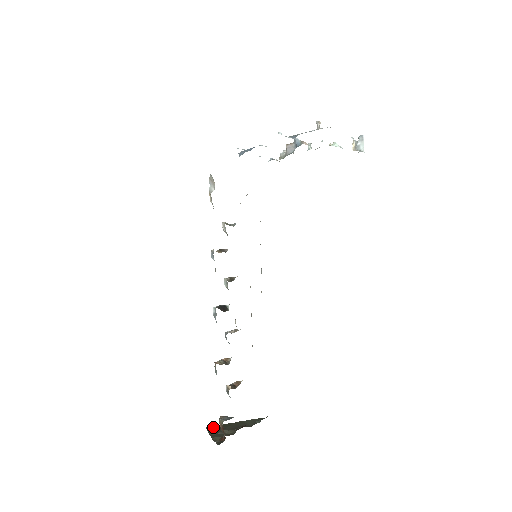
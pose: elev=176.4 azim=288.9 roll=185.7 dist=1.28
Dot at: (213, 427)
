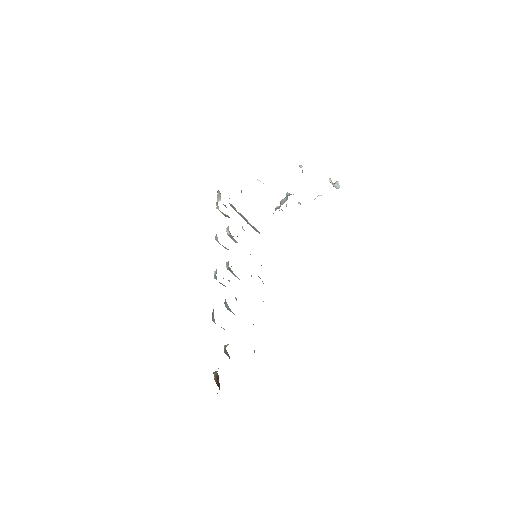
Dot at: occluded
